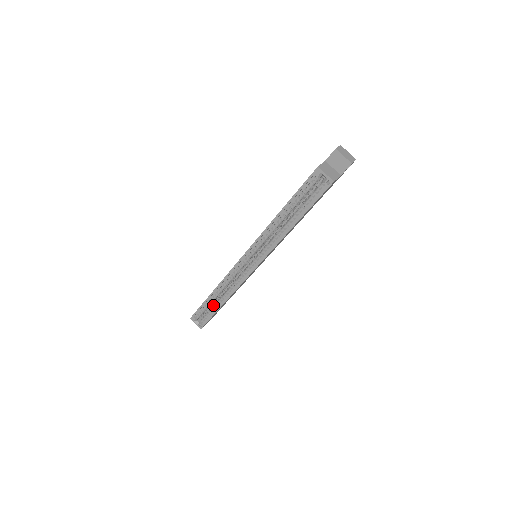
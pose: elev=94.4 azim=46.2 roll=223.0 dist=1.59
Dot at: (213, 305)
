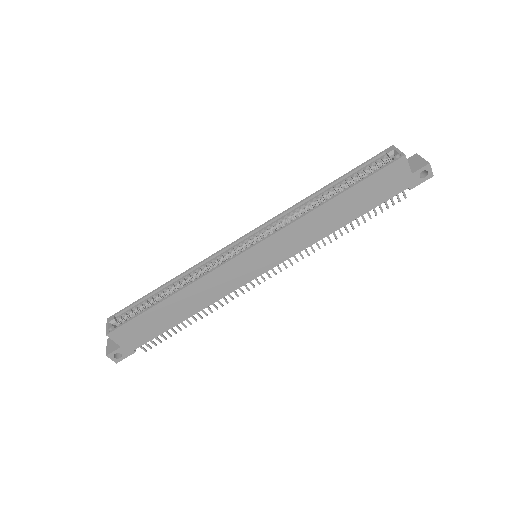
Dot at: occluded
